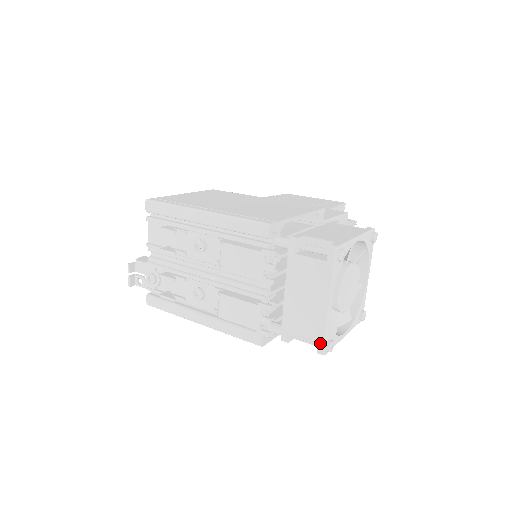
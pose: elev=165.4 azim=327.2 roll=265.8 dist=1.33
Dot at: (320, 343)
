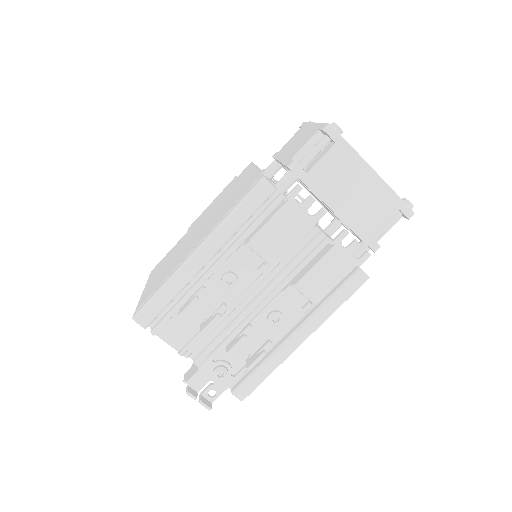
Dot at: (402, 208)
